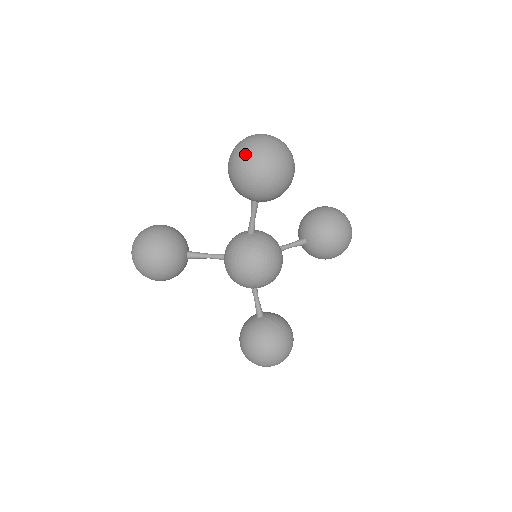
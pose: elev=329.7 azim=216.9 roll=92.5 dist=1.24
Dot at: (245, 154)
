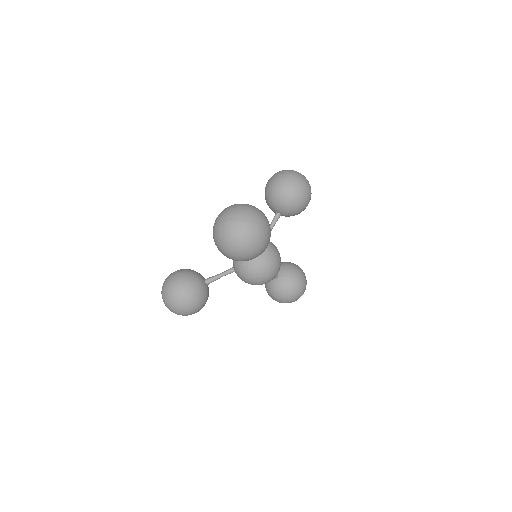
Dot at: (233, 248)
